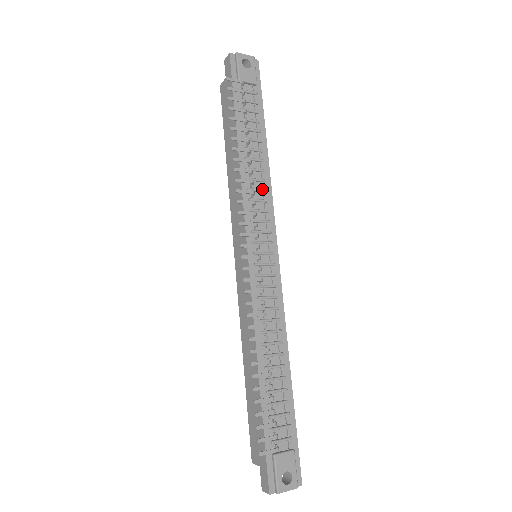
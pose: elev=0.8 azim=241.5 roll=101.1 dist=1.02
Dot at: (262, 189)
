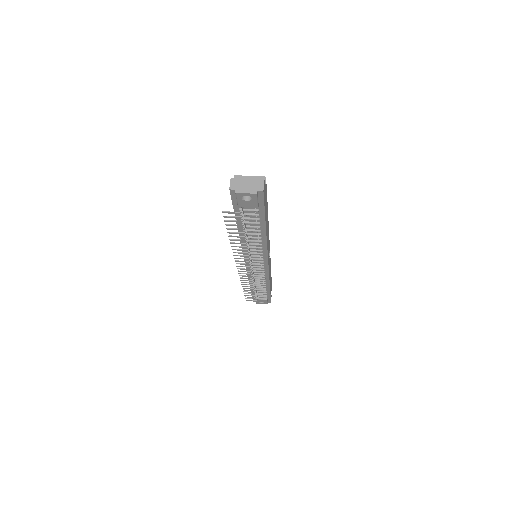
Dot at: (258, 248)
